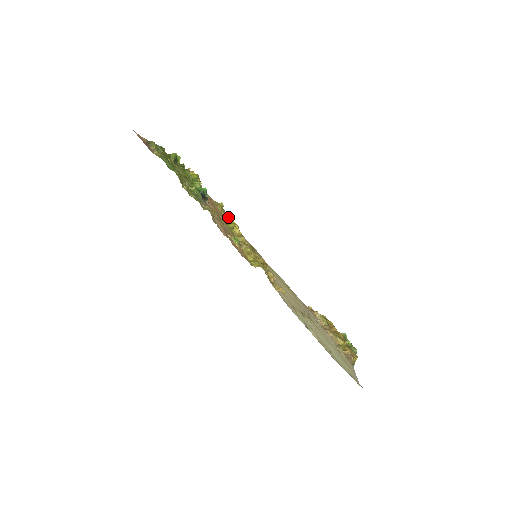
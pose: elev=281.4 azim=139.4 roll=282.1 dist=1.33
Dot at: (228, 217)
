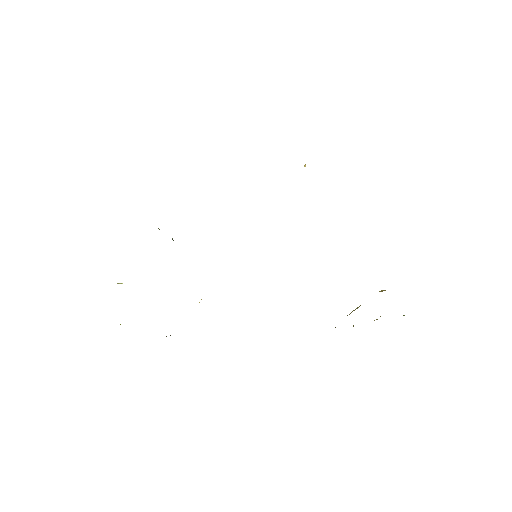
Dot at: occluded
